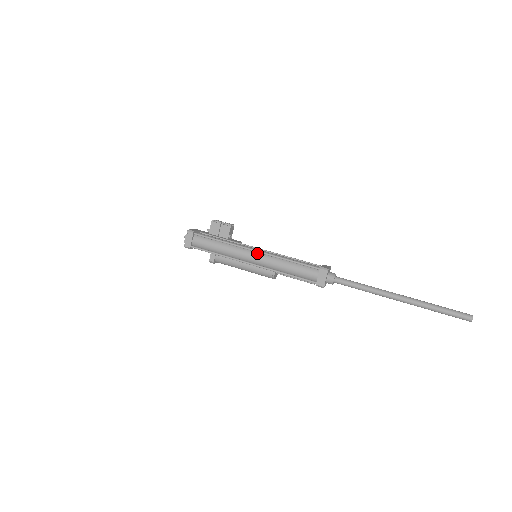
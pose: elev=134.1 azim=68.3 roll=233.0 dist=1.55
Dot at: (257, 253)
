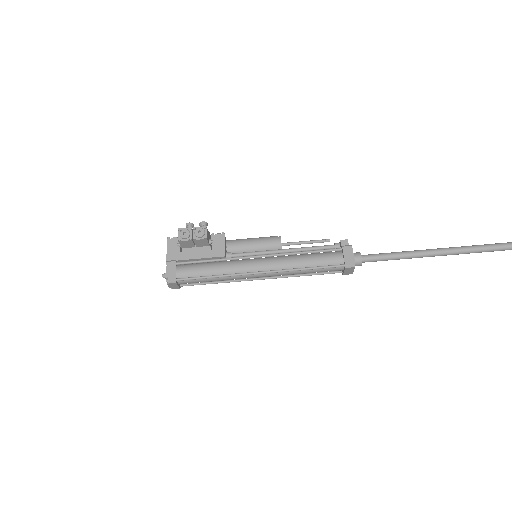
Dot at: (263, 272)
